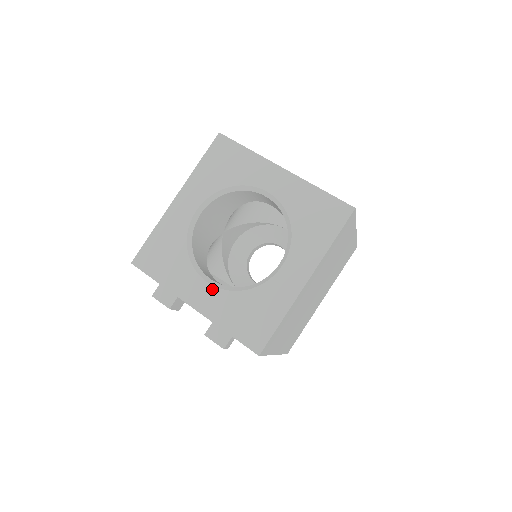
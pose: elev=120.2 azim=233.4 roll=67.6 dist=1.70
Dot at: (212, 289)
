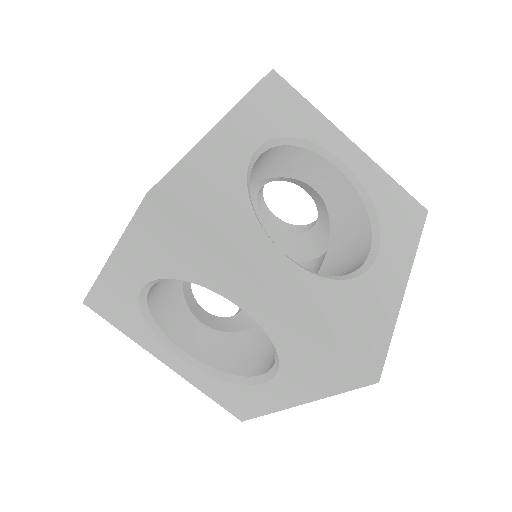
Dot at: (184, 363)
